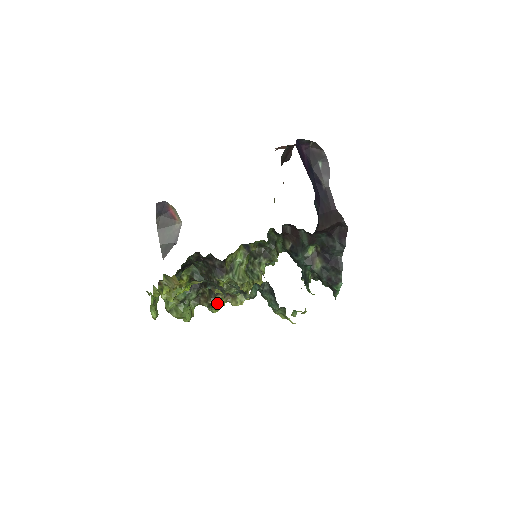
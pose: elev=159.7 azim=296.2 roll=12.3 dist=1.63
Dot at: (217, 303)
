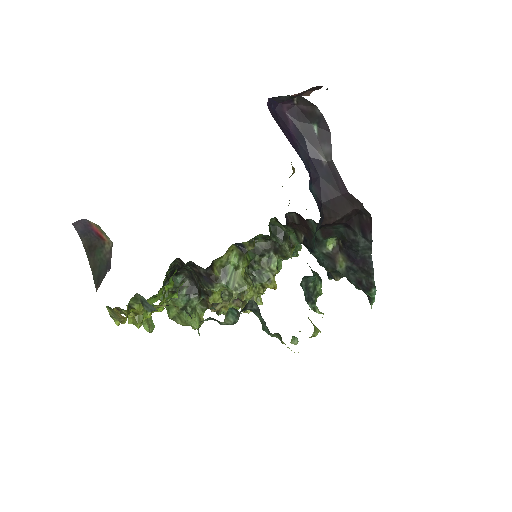
Dot at: (225, 309)
